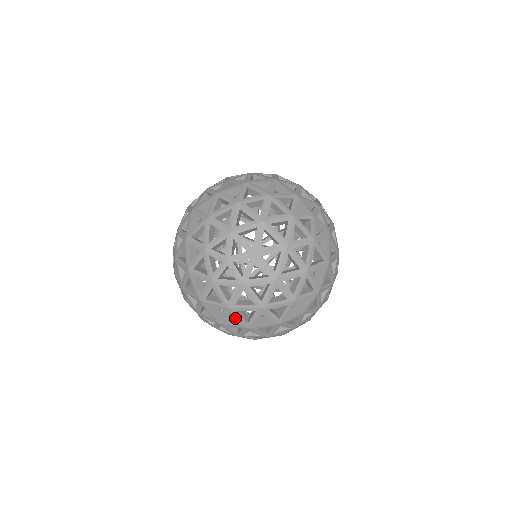
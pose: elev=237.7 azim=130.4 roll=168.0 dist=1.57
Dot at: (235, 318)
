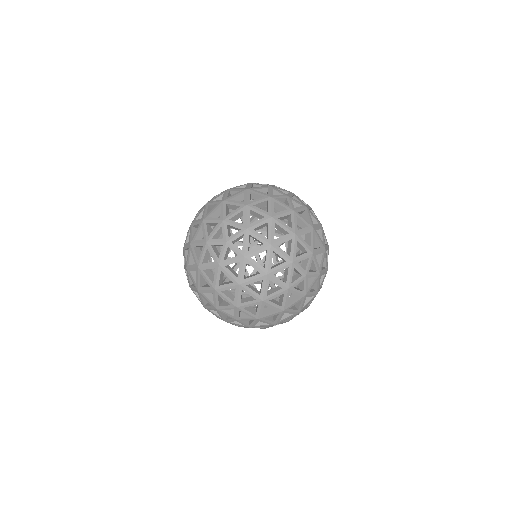
Dot at: (196, 276)
